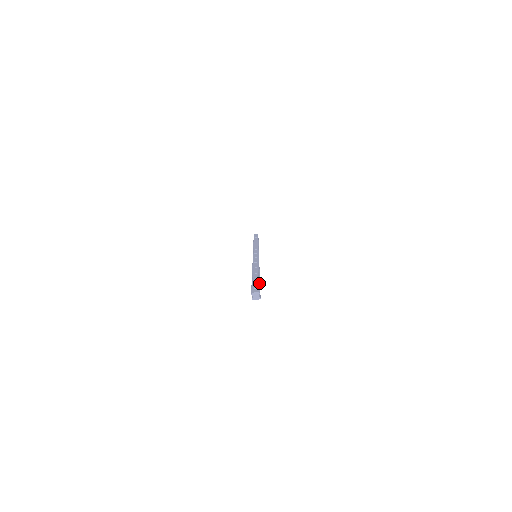
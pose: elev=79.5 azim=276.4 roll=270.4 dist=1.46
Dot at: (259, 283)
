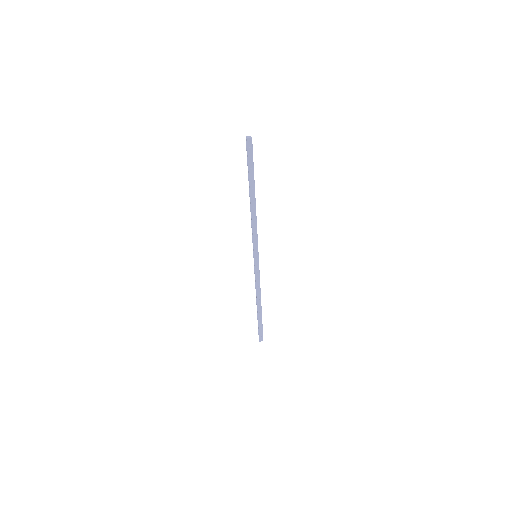
Dot at: (252, 160)
